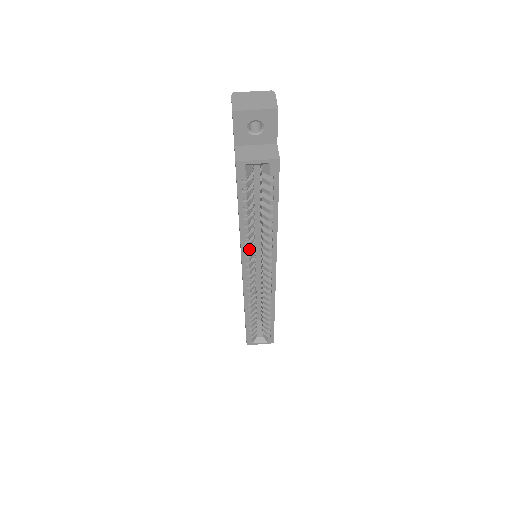
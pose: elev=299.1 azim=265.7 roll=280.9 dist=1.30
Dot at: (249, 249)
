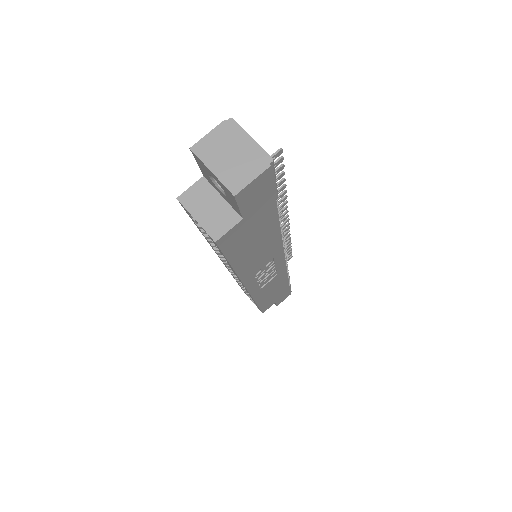
Dot at: (221, 255)
